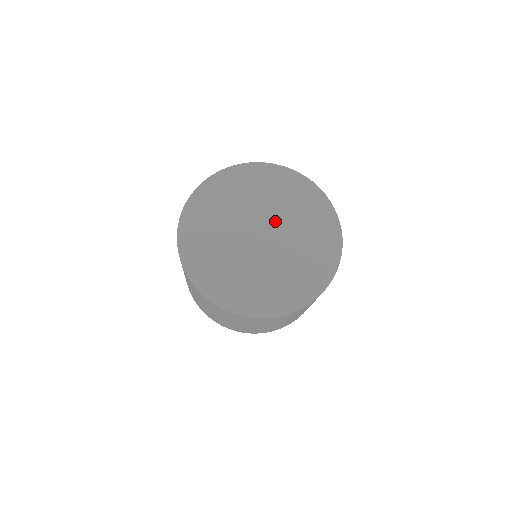
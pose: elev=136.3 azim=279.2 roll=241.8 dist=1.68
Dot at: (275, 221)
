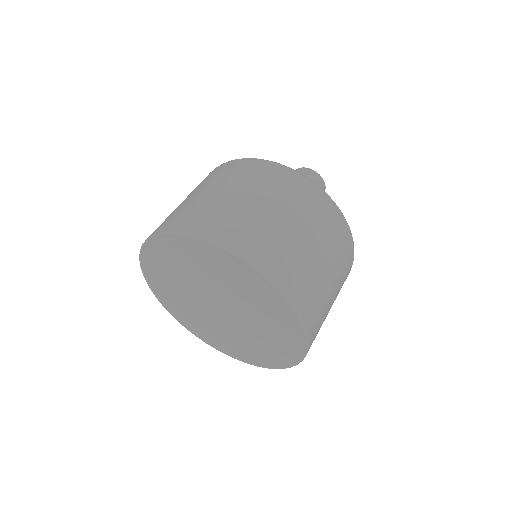
Dot at: (239, 314)
